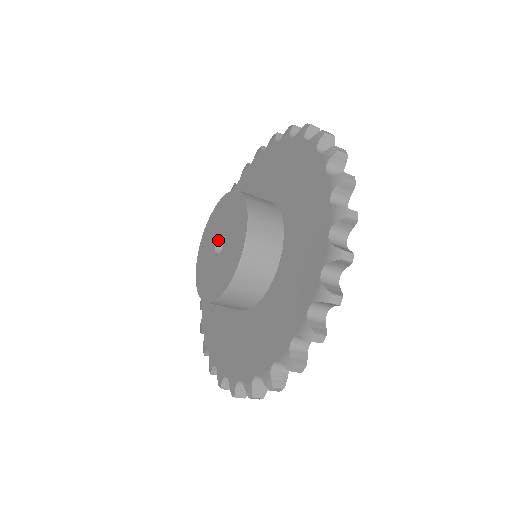
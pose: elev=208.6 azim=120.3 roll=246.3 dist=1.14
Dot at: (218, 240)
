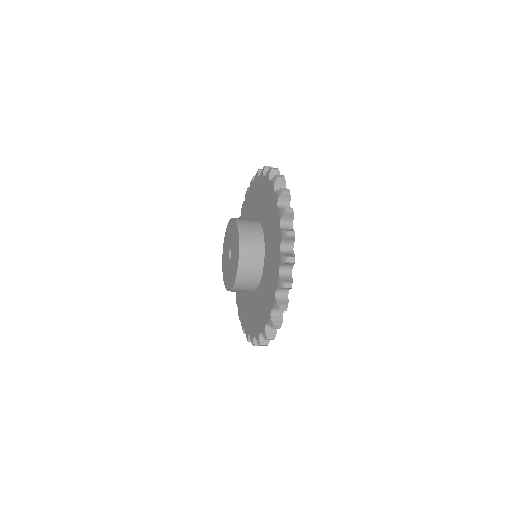
Dot at: (231, 249)
